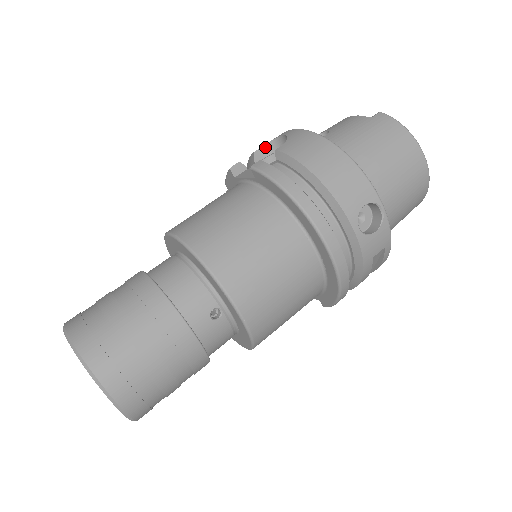
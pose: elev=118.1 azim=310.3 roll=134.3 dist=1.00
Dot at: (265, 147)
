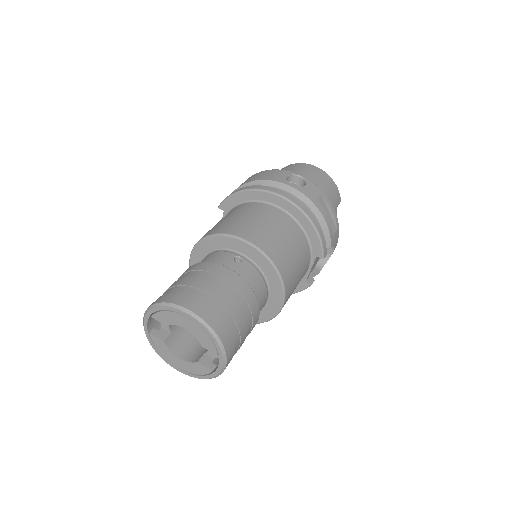
Dot at: occluded
